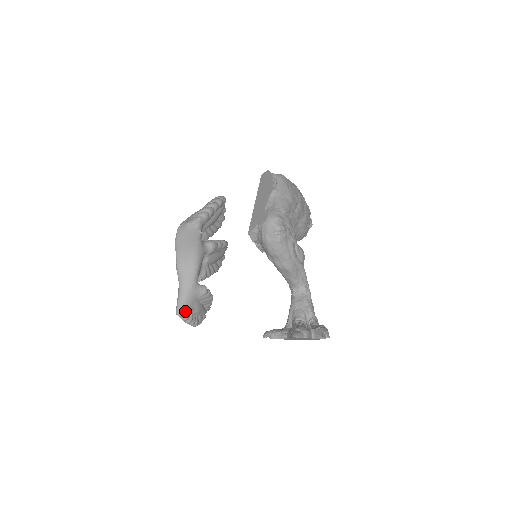
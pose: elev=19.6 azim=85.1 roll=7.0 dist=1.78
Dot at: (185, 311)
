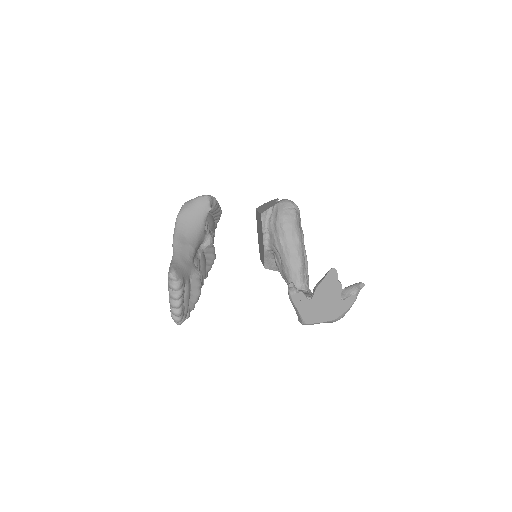
Dot at: (180, 275)
